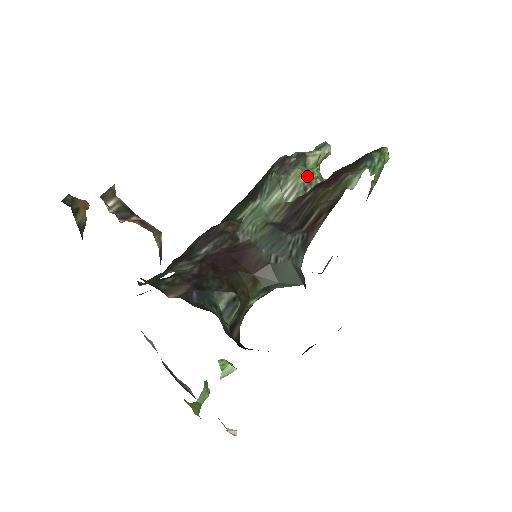
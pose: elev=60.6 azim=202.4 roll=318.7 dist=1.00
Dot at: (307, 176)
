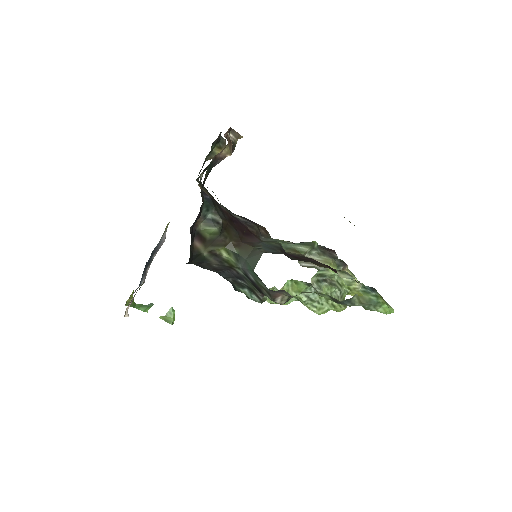
Dot at: (333, 271)
